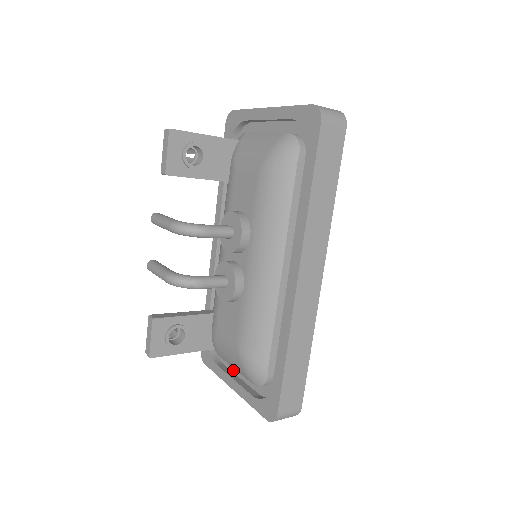
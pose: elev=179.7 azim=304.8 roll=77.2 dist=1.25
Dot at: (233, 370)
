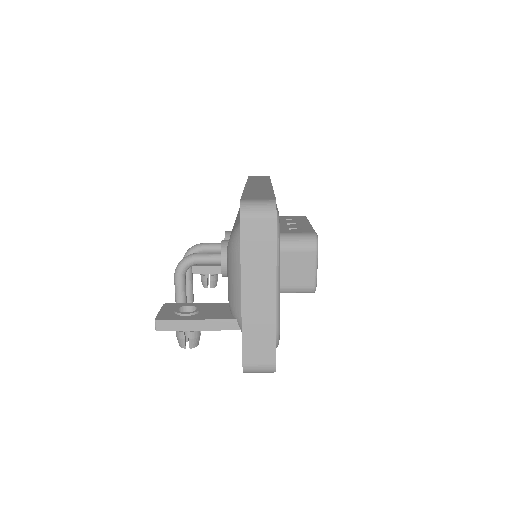
Dot at: occluded
